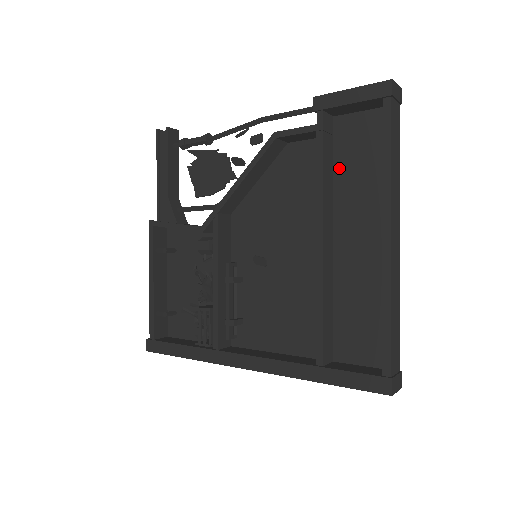
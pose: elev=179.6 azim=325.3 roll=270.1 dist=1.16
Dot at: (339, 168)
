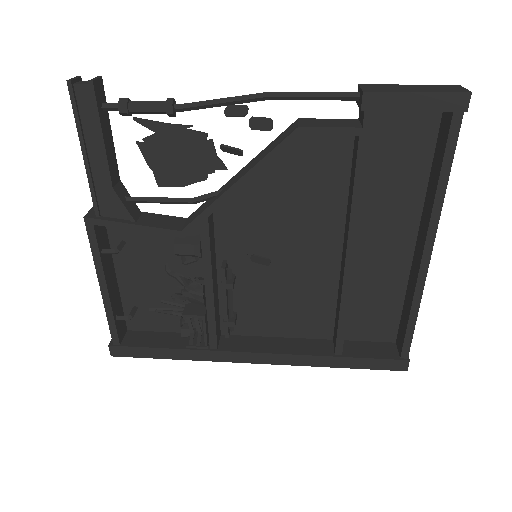
Dot at: (369, 168)
